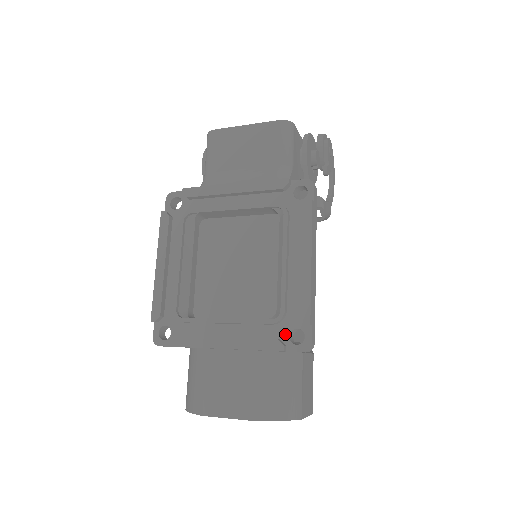
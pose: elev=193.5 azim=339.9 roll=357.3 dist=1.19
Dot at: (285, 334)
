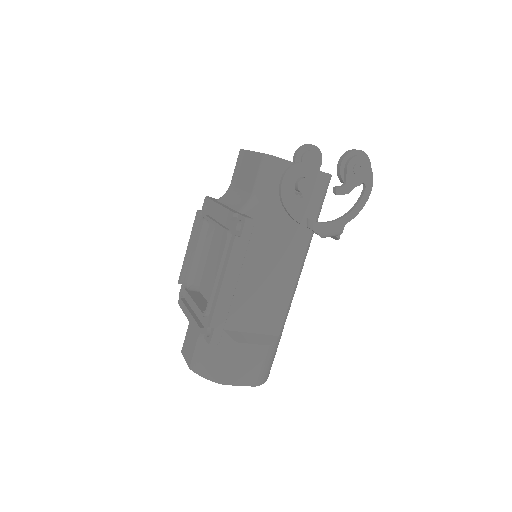
Dot at: (206, 326)
